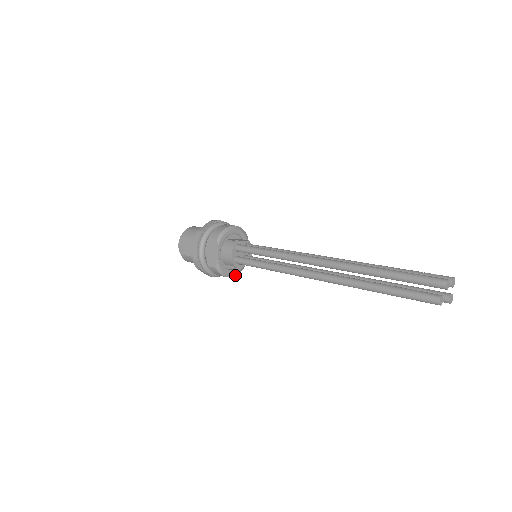
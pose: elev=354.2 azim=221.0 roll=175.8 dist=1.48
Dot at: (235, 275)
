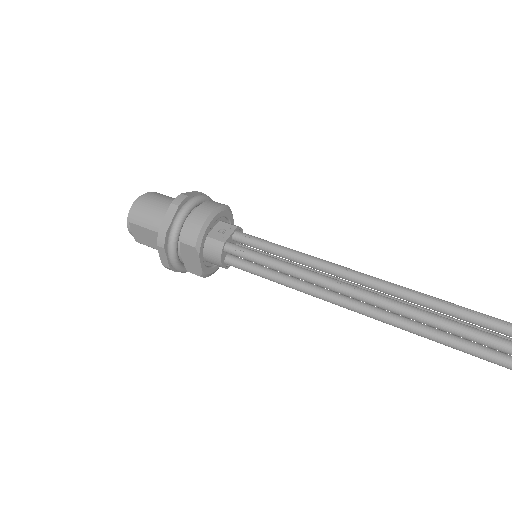
Dot at: occluded
